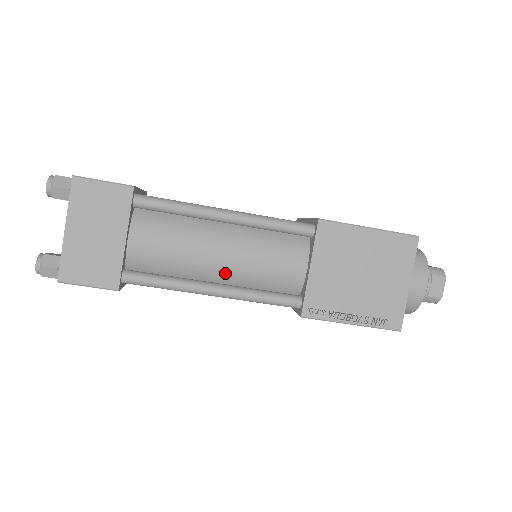
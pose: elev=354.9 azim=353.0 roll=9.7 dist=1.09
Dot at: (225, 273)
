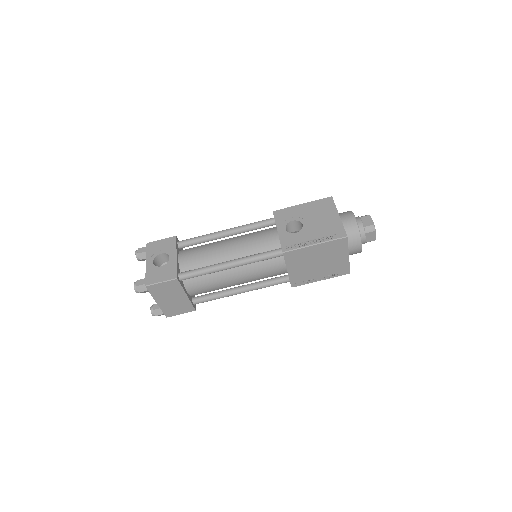
Dot at: (243, 283)
